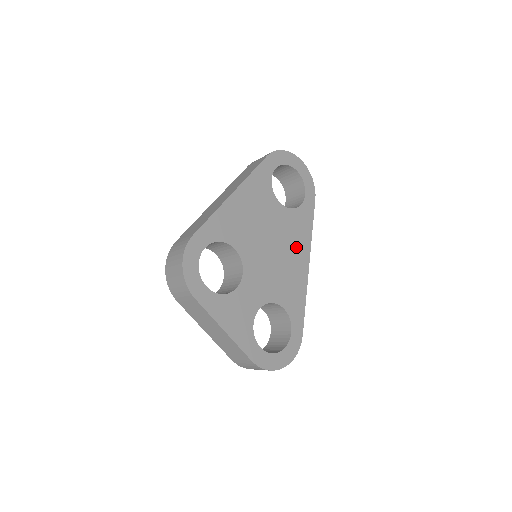
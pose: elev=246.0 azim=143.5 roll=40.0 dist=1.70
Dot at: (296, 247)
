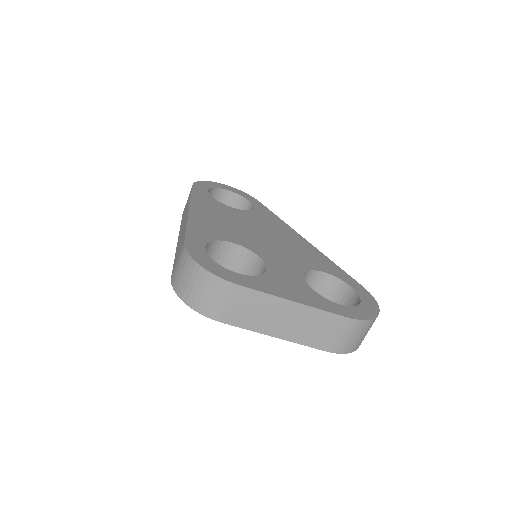
Dot at: (282, 232)
